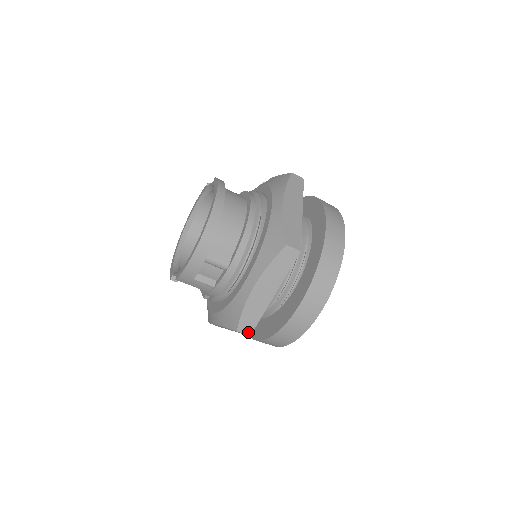
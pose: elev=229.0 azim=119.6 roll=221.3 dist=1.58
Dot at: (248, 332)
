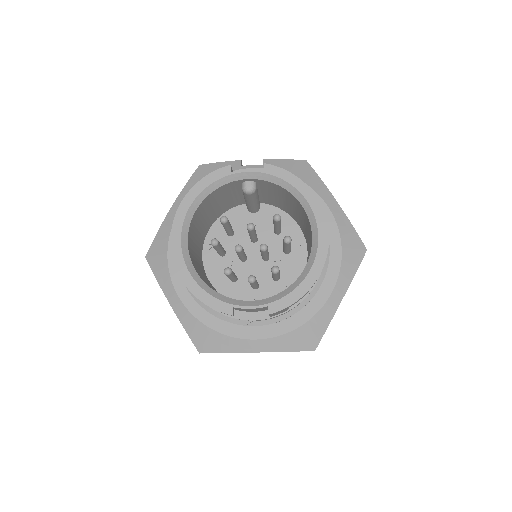
Dot at: occluded
